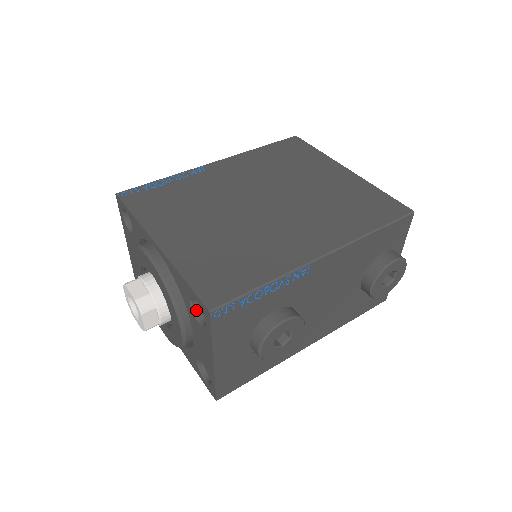
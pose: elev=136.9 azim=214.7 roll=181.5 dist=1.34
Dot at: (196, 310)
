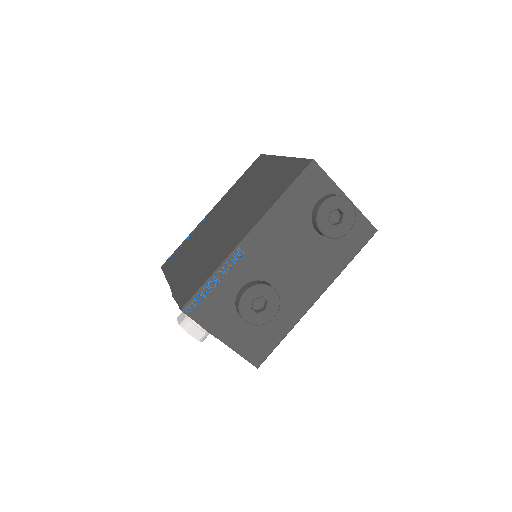
Dot at: occluded
